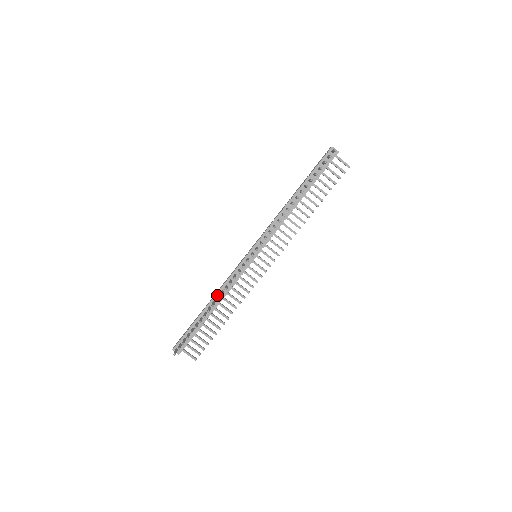
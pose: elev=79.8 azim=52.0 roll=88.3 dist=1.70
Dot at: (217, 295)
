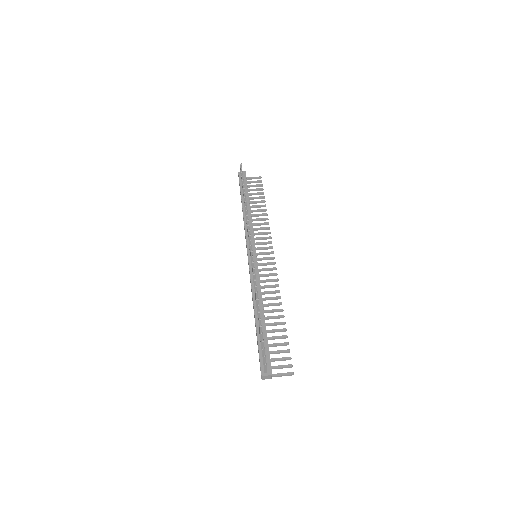
Dot at: (254, 300)
